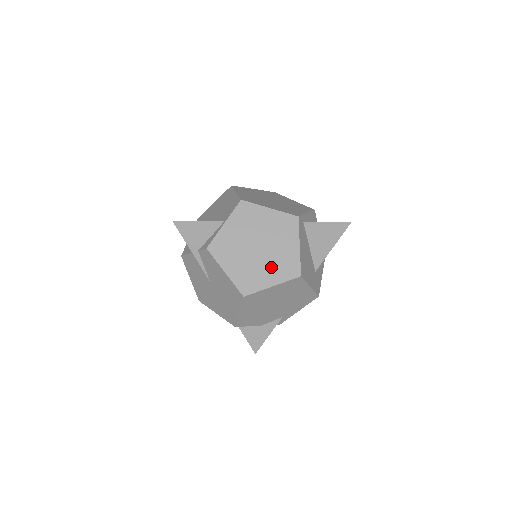
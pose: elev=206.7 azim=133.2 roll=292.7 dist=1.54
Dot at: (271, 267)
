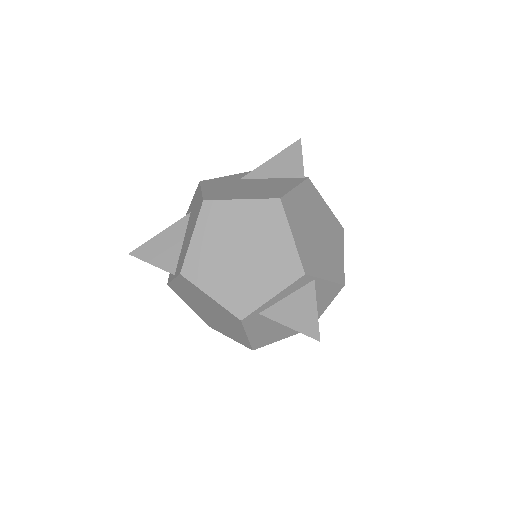
Dot at: (225, 329)
